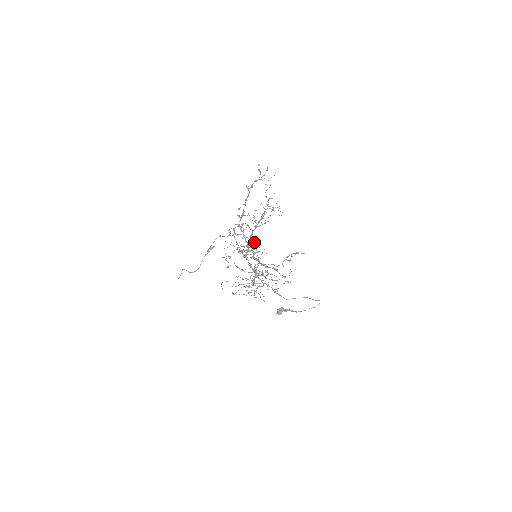
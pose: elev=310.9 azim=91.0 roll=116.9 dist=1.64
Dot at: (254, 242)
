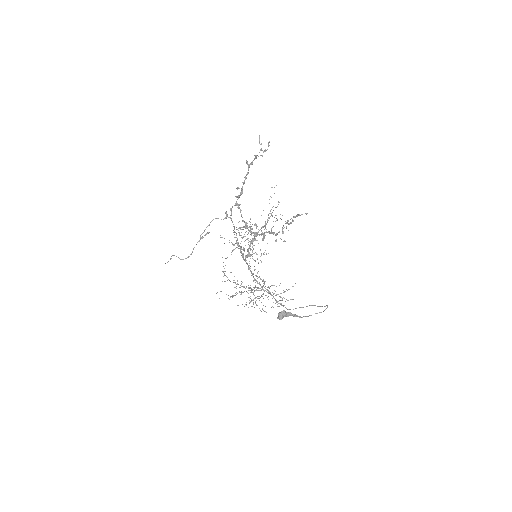
Dot at: occluded
